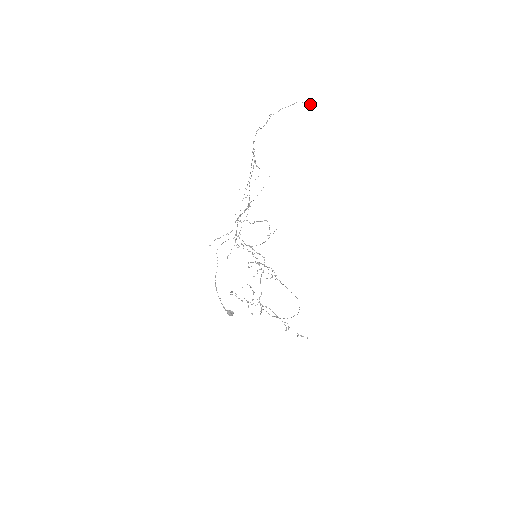
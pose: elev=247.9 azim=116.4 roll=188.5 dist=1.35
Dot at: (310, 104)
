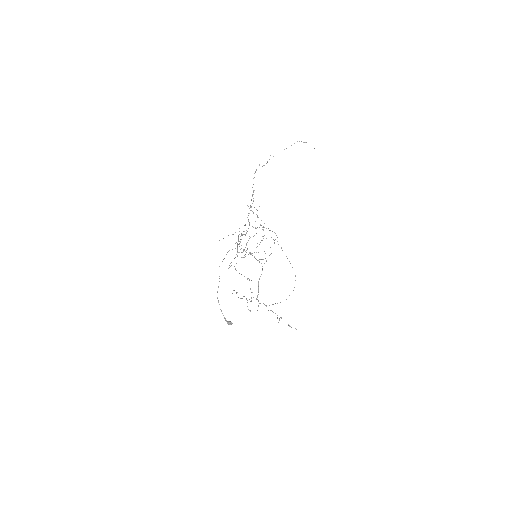
Dot at: occluded
